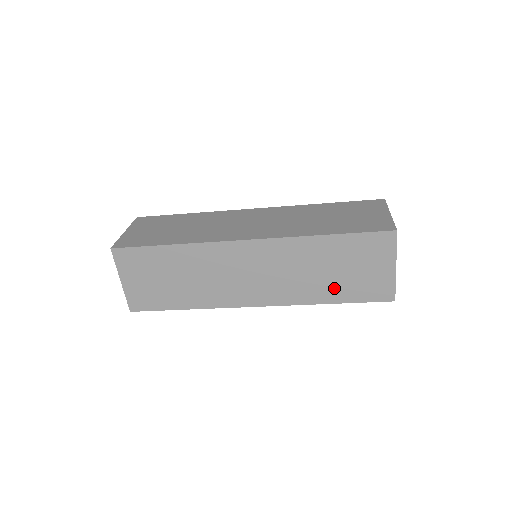
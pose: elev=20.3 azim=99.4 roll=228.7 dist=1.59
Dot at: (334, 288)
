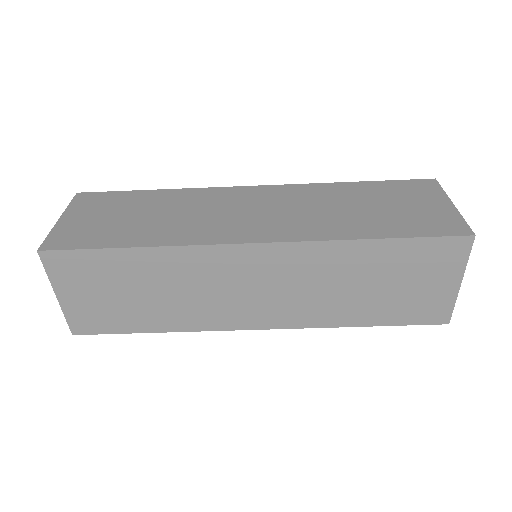
Dot at: (370, 308)
